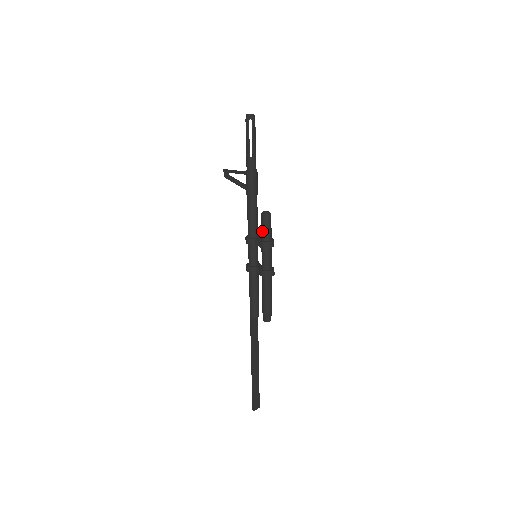
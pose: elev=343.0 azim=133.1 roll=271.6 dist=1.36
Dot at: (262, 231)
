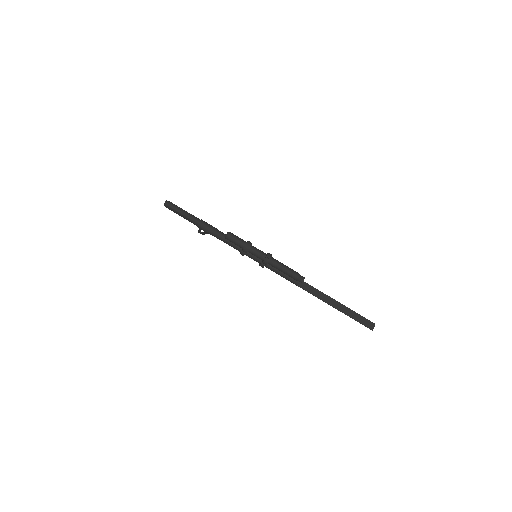
Dot at: occluded
